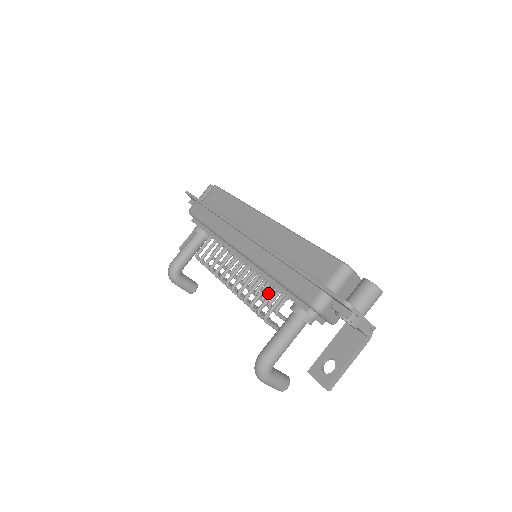
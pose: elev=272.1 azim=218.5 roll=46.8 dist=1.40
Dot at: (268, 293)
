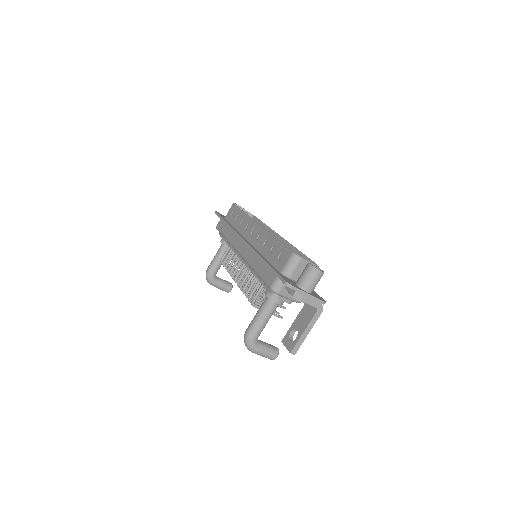
Dot at: occluded
